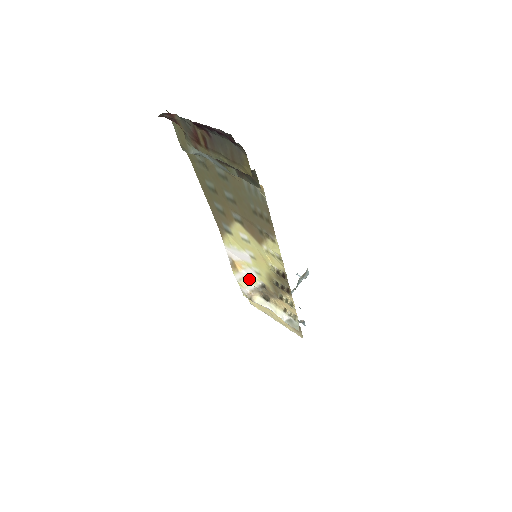
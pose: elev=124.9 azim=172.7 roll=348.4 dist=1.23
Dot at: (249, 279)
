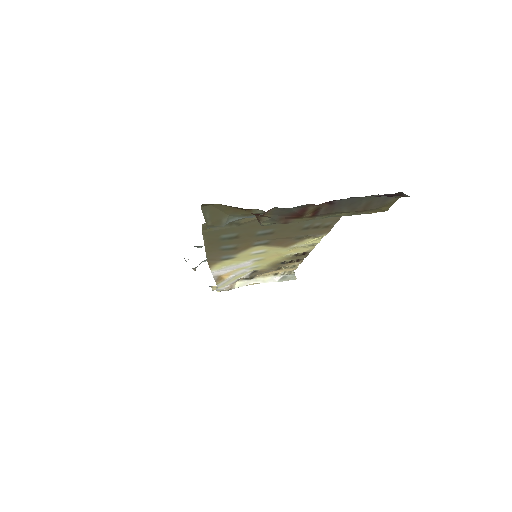
Dot at: (235, 277)
